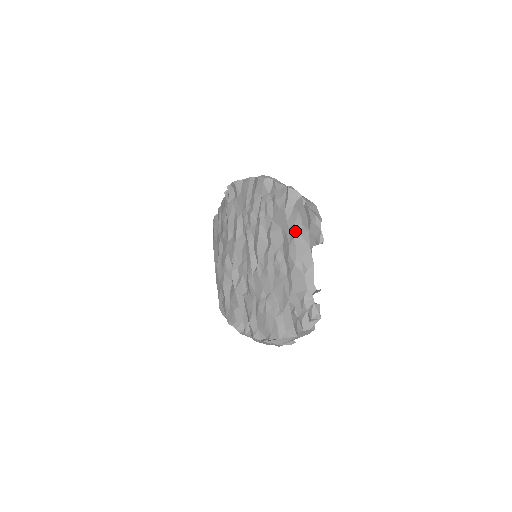
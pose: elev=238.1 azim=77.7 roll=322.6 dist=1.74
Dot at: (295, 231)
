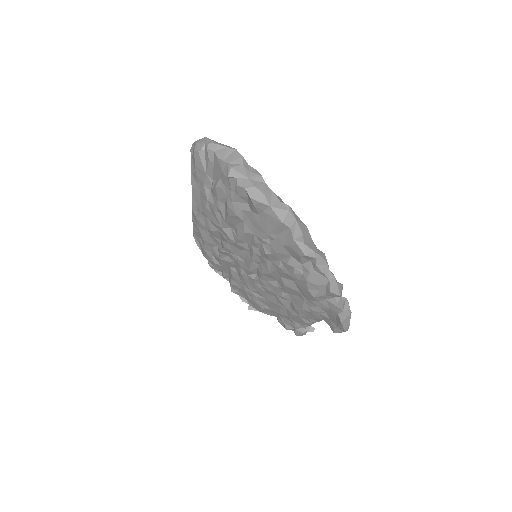
Dot at: (315, 312)
